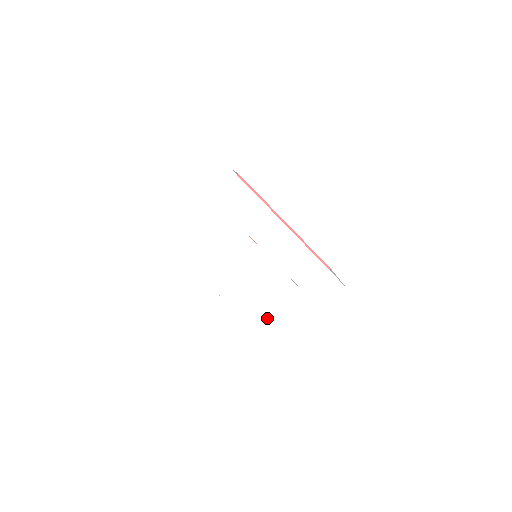
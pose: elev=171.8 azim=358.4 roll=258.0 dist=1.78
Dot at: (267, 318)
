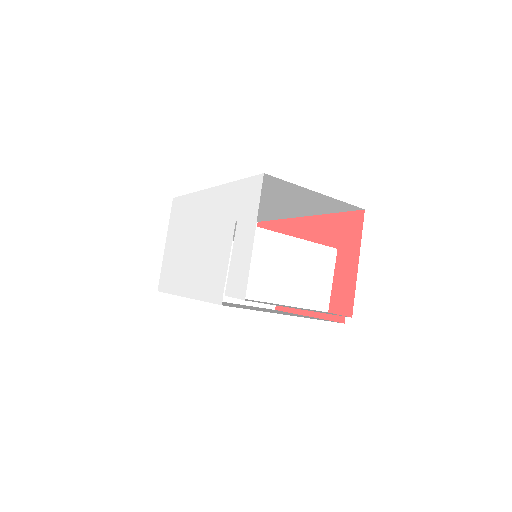
Dot at: (223, 280)
